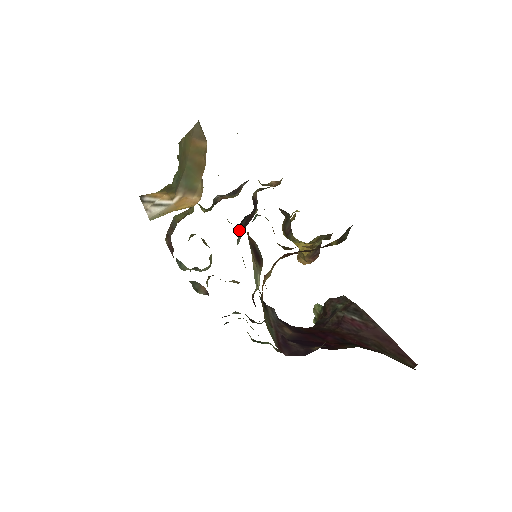
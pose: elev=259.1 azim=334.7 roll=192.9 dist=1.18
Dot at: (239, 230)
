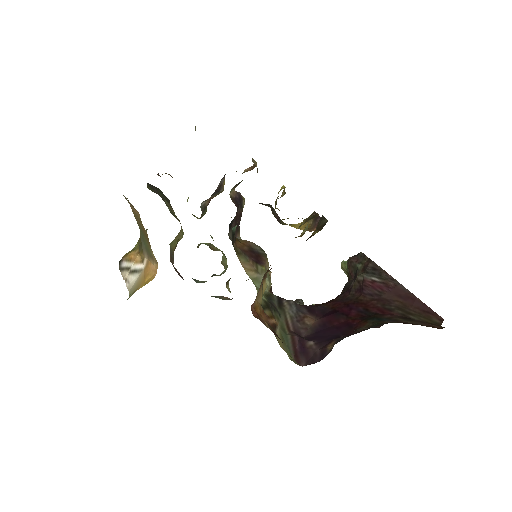
Dot at: occluded
